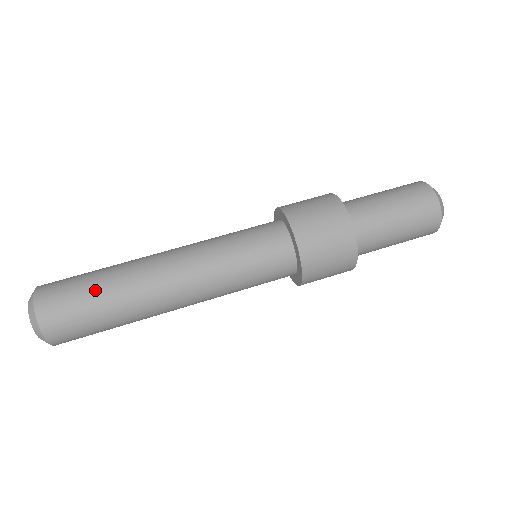
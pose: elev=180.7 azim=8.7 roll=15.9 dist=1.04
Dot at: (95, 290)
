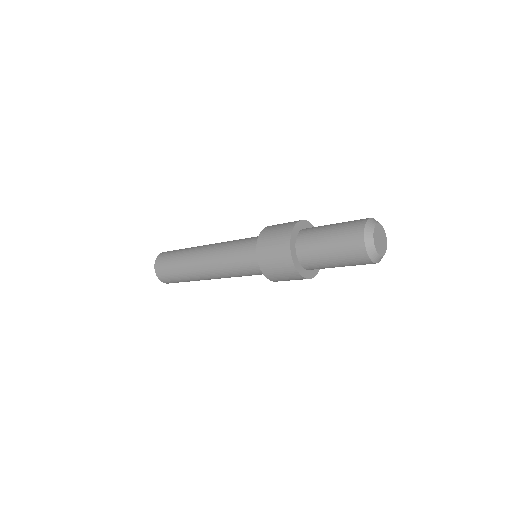
Dot at: (175, 268)
